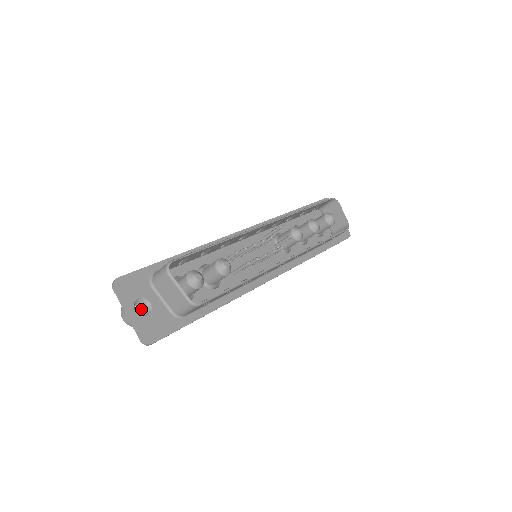
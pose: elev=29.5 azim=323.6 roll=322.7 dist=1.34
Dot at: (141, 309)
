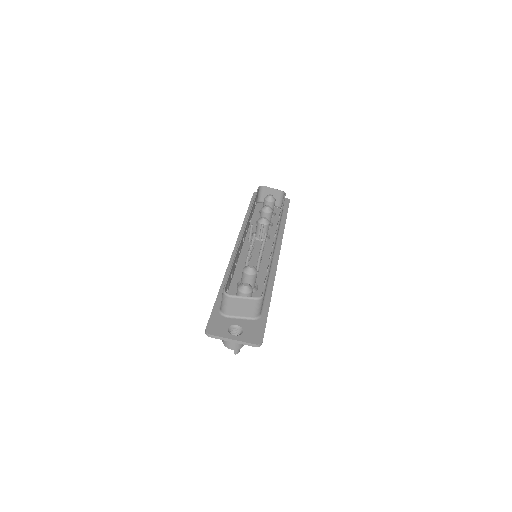
Dot at: occluded
